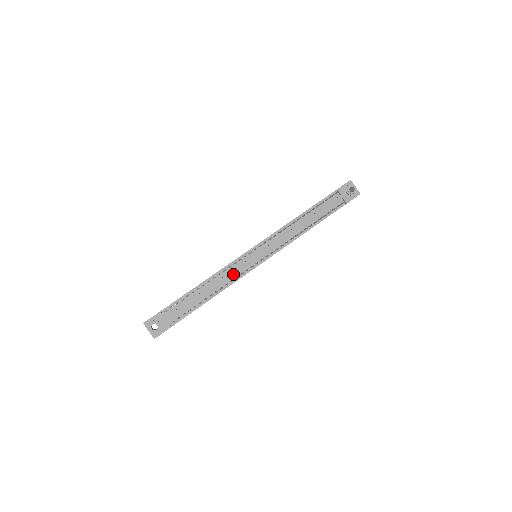
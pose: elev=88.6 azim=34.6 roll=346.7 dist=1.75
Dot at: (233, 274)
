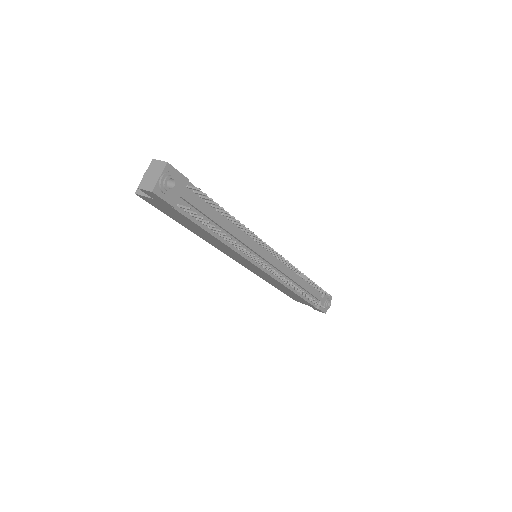
Dot at: (246, 246)
